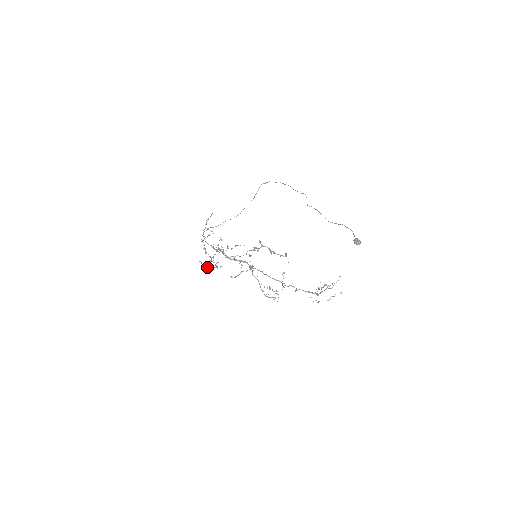
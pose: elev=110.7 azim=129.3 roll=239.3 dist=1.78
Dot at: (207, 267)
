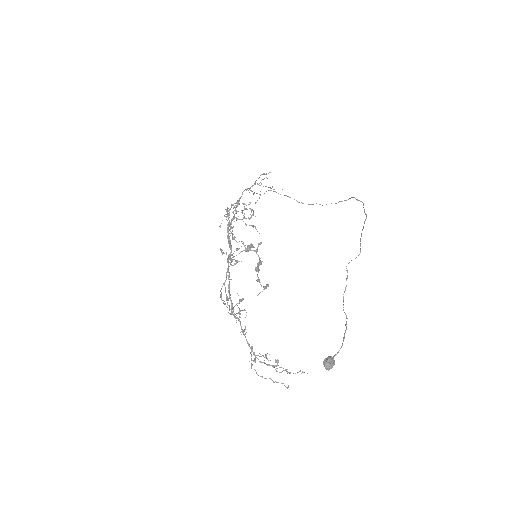
Dot at: occluded
